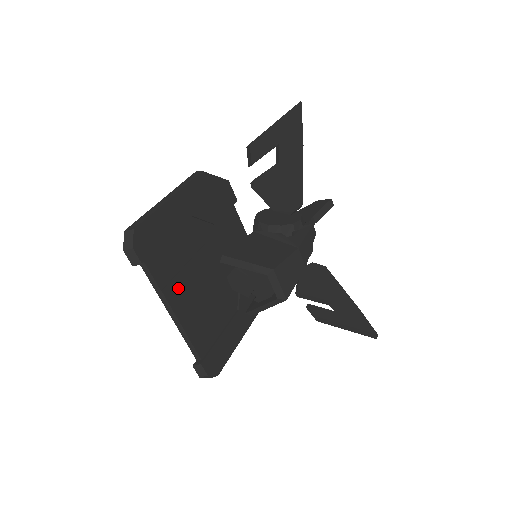
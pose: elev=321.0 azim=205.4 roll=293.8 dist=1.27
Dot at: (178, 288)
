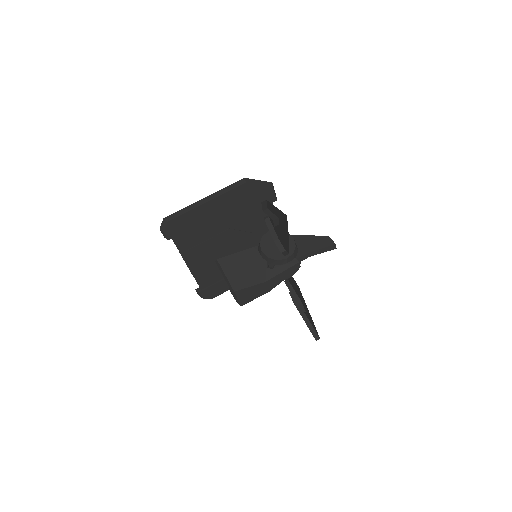
Dot at: (195, 253)
